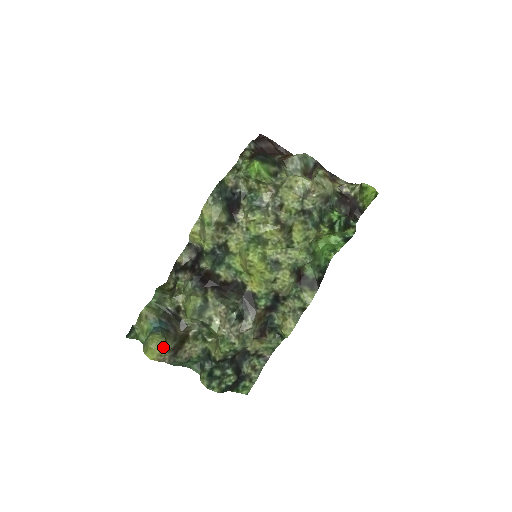
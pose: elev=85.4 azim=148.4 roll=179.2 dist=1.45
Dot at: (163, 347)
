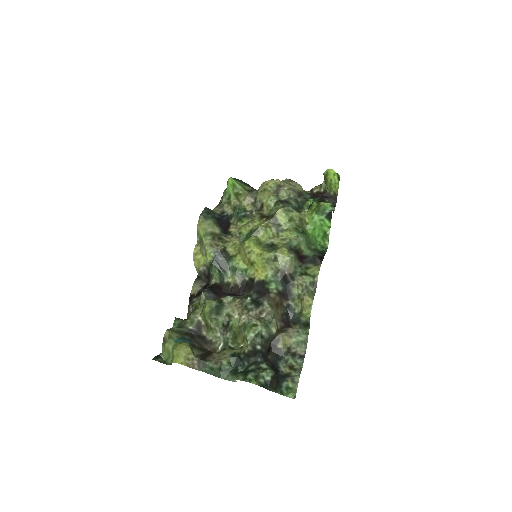
Dot at: (188, 349)
